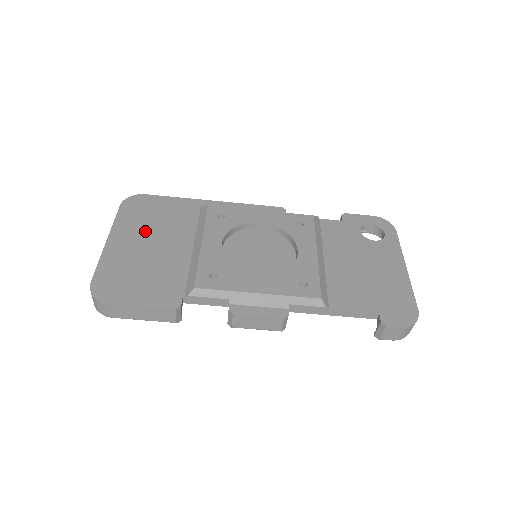
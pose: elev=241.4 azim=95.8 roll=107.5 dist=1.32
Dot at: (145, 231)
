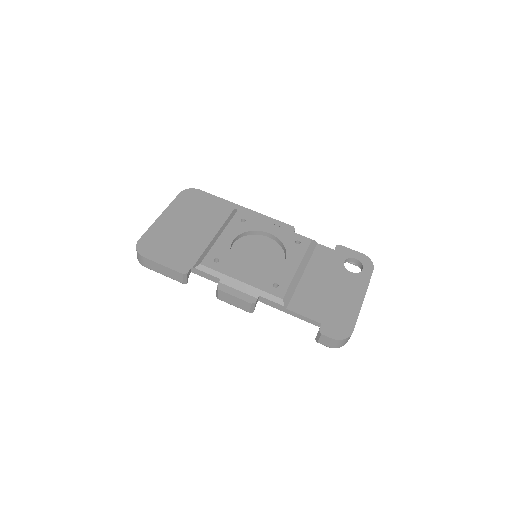
Dot at: (188, 216)
